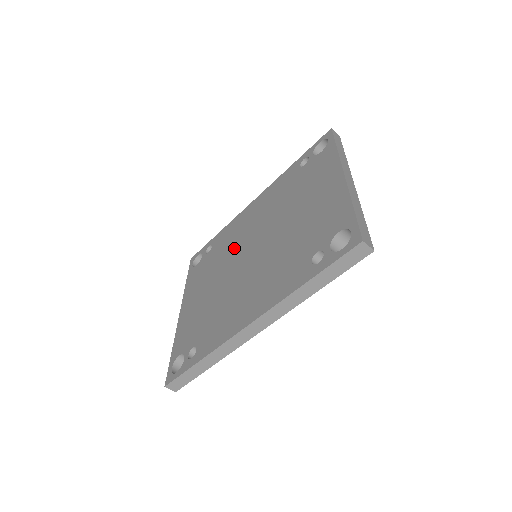
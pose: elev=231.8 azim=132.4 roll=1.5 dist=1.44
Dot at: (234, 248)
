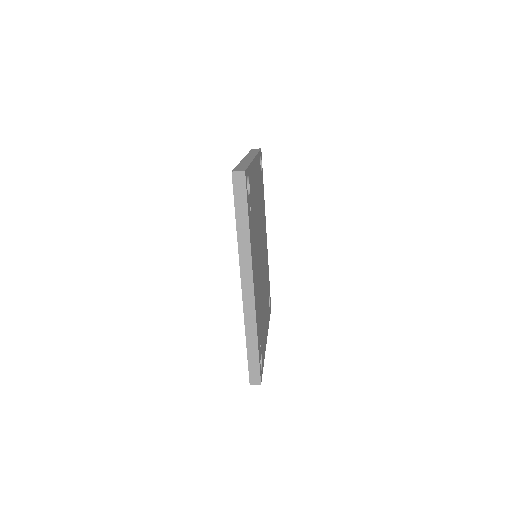
Dot at: occluded
